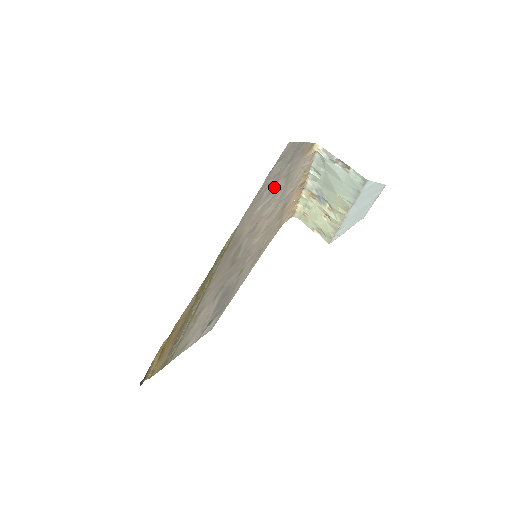
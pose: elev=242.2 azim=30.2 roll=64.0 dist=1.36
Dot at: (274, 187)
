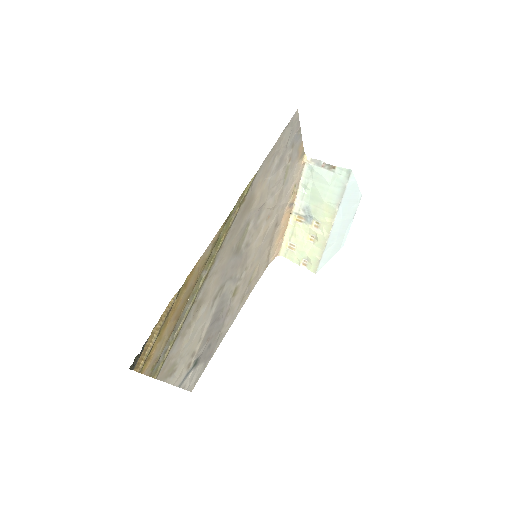
Dot at: (280, 166)
